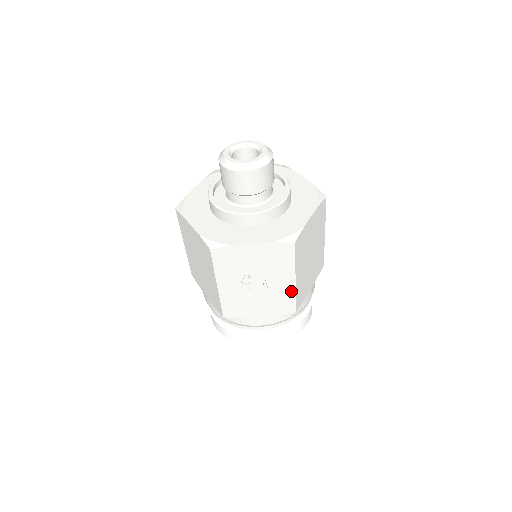
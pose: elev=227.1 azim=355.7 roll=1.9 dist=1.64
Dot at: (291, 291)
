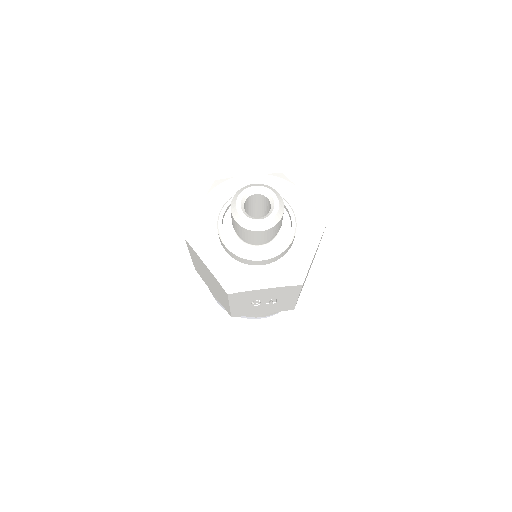
Dot at: (293, 302)
